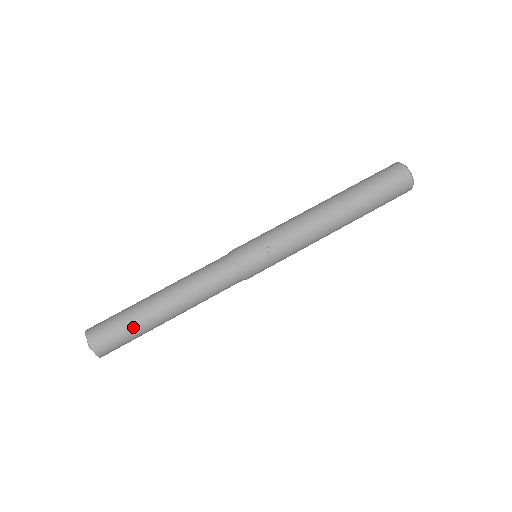
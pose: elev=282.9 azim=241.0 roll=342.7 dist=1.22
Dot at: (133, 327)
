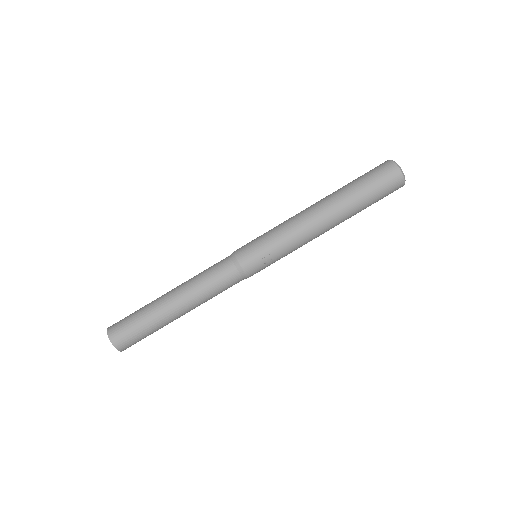
Dot at: (151, 329)
